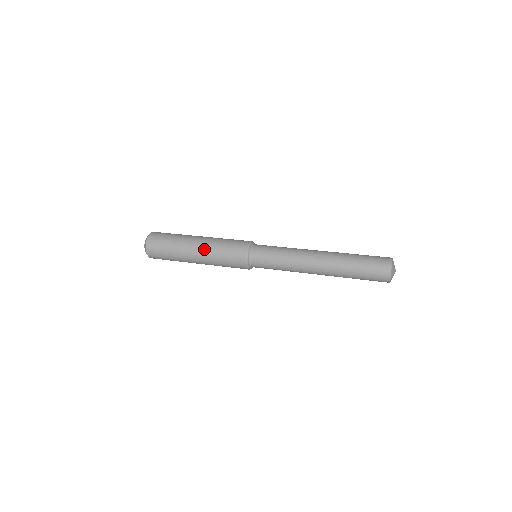
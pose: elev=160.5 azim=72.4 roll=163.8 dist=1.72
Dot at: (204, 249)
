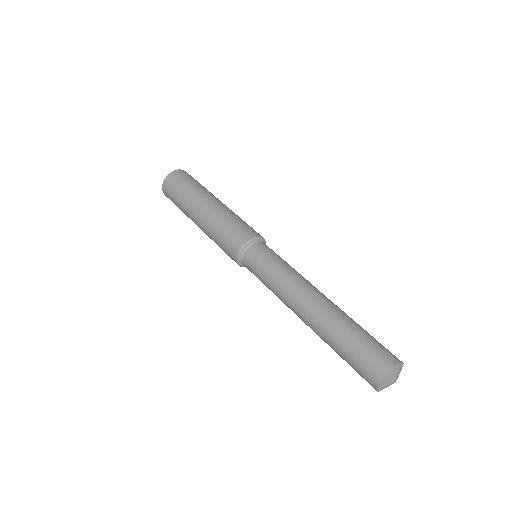
Dot at: (204, 231)
